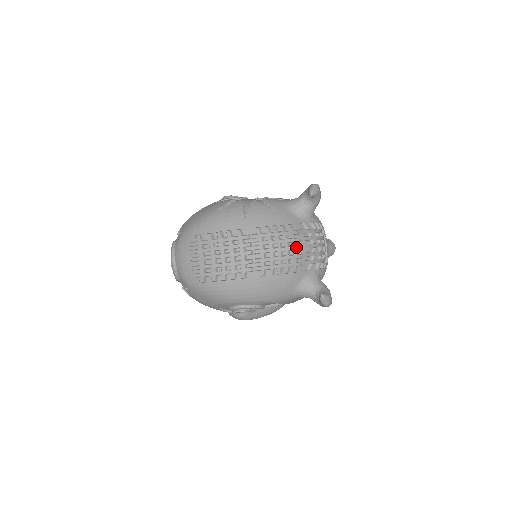
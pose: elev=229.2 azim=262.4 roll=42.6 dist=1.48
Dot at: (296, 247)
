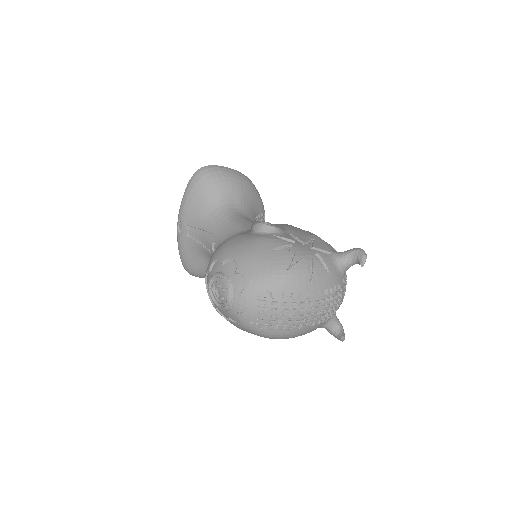
Dot at: (338, 302)
